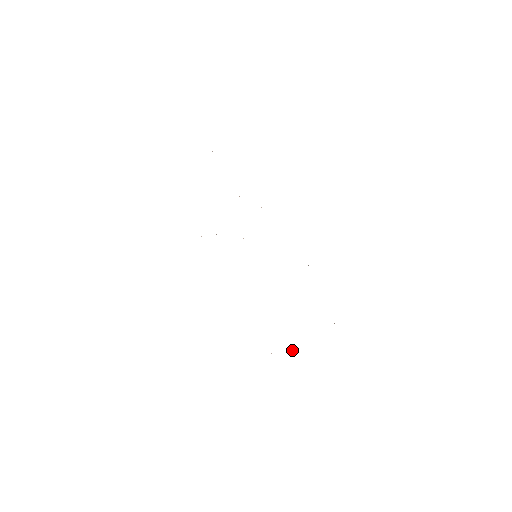
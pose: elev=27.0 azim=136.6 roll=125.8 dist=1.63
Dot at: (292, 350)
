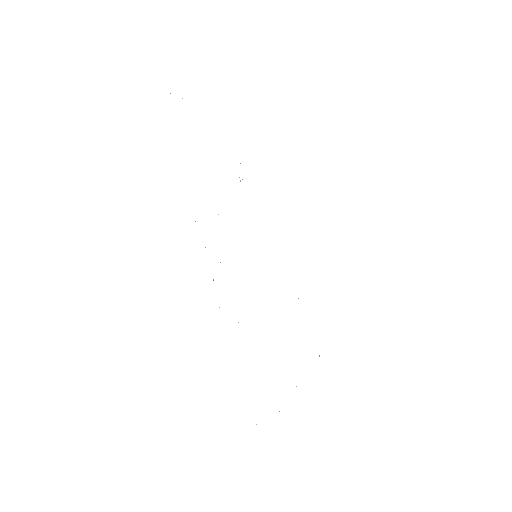
Dot at: occluded
